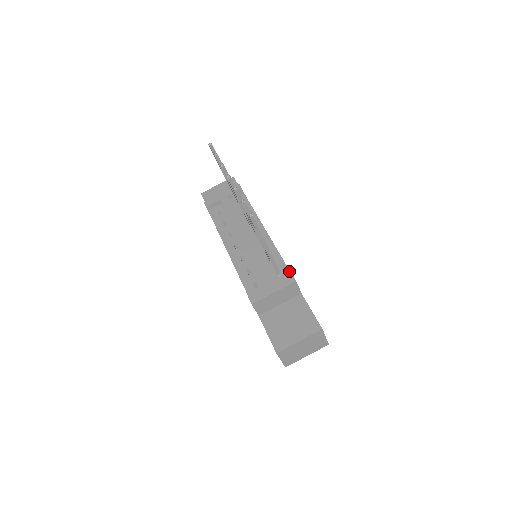
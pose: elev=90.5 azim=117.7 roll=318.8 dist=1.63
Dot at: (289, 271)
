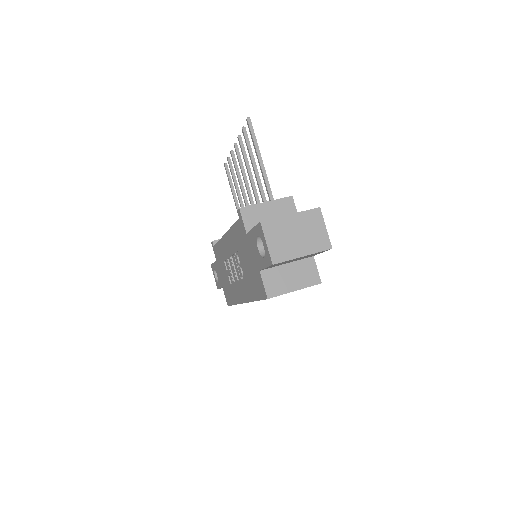
Dot at: occluded
